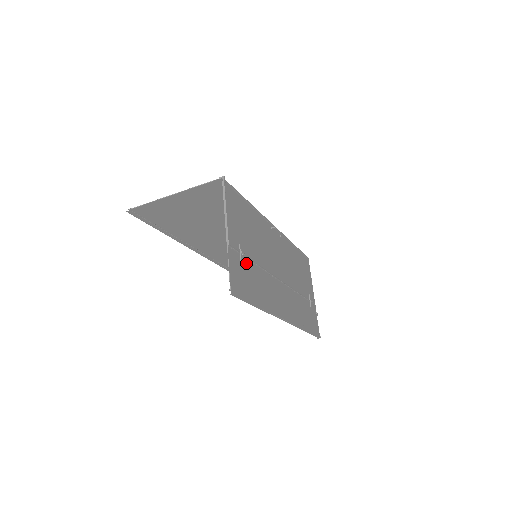
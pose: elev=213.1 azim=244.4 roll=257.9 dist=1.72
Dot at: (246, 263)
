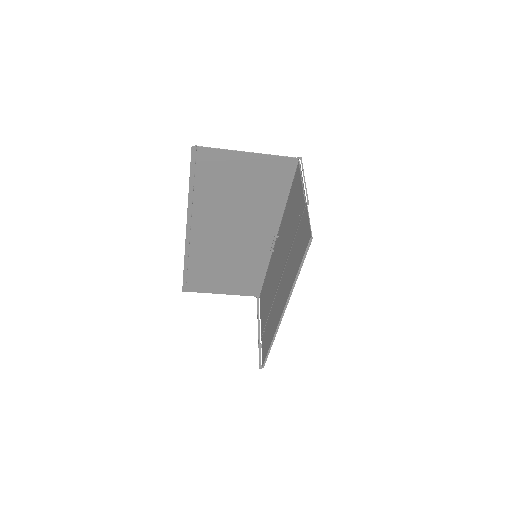
Dot at: (298, 233)
